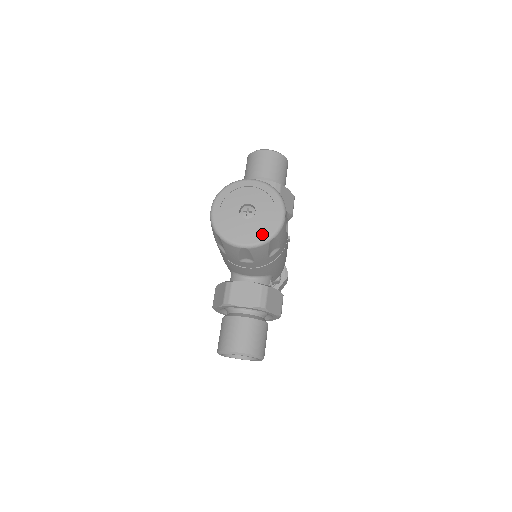
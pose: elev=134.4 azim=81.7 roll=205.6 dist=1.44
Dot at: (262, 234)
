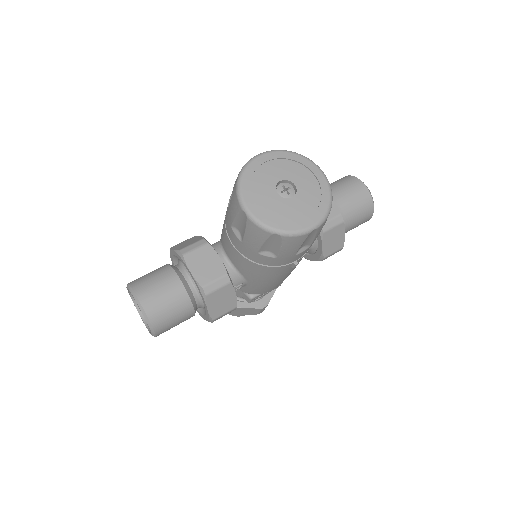
Dot at: (274, 220)
